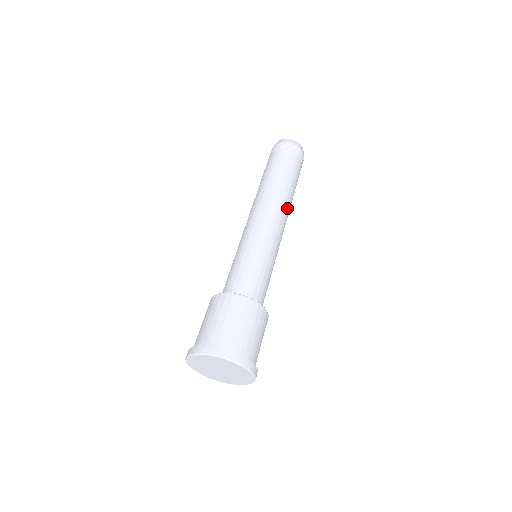
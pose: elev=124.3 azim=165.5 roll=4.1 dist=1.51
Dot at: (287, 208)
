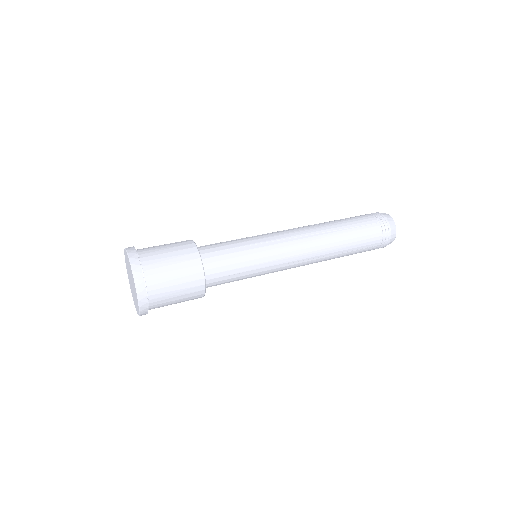
Dot at: (318, 236)
